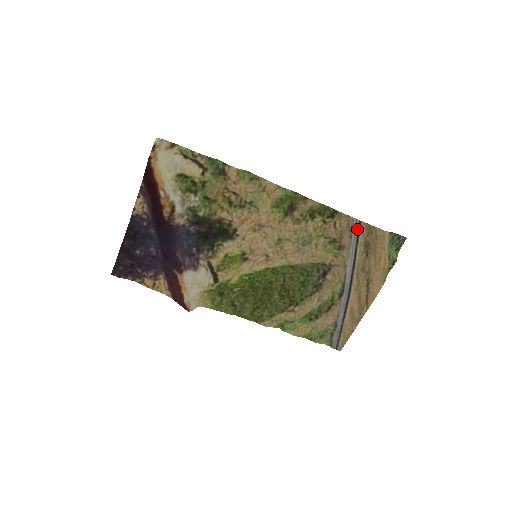
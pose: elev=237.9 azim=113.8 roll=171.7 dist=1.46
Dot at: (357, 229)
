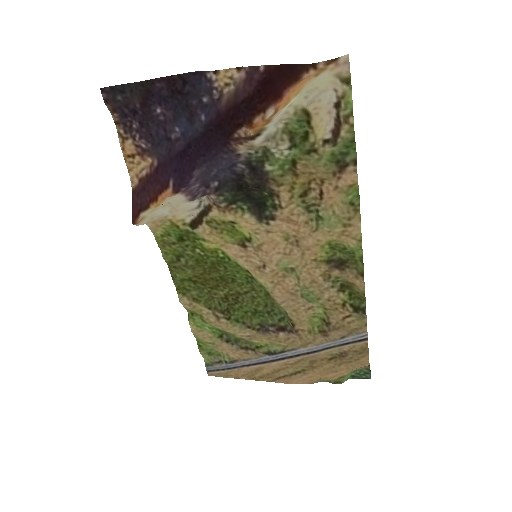
Dot at: (356, 339)
